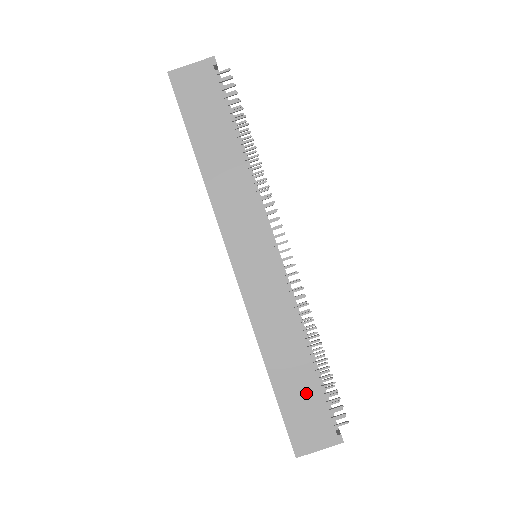
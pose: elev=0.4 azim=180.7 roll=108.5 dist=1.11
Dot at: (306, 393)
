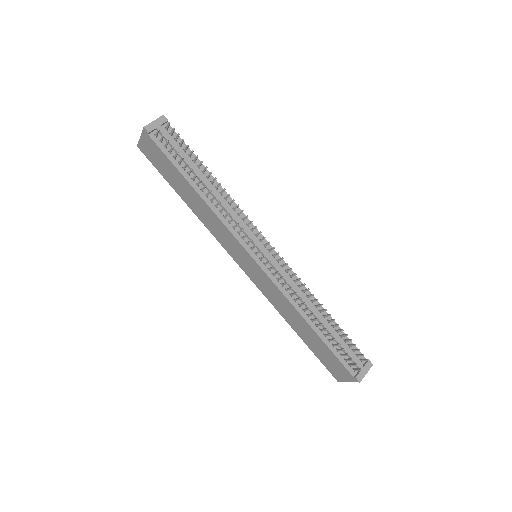
Dot at: (322, 349)
